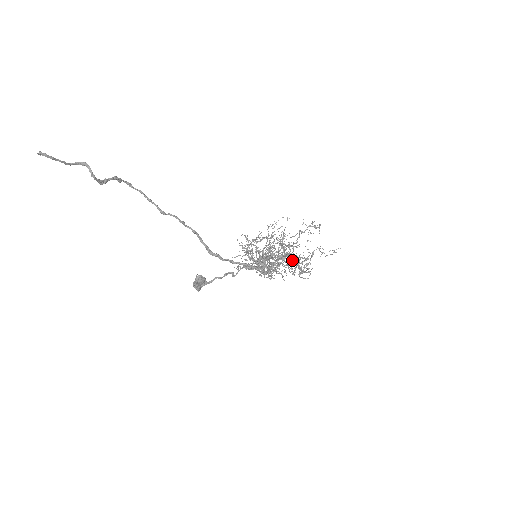
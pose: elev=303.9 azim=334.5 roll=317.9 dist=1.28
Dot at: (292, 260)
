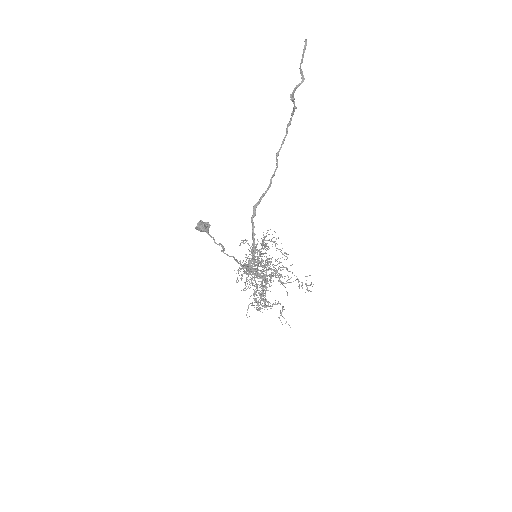
Dot at: occluded
